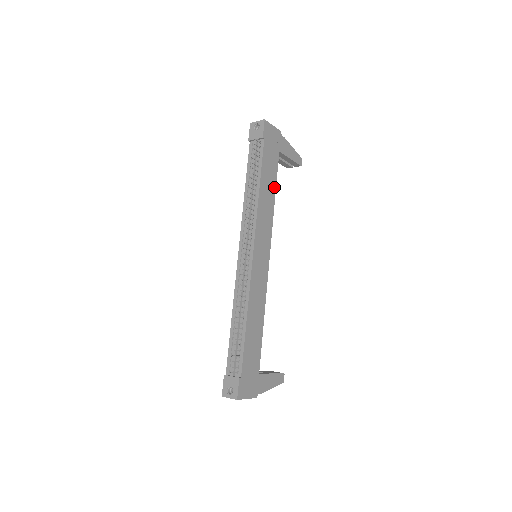
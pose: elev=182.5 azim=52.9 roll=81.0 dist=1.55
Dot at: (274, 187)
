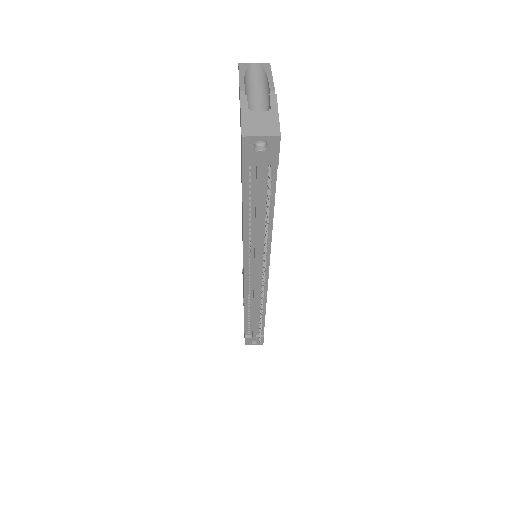
Dot at: occluded
